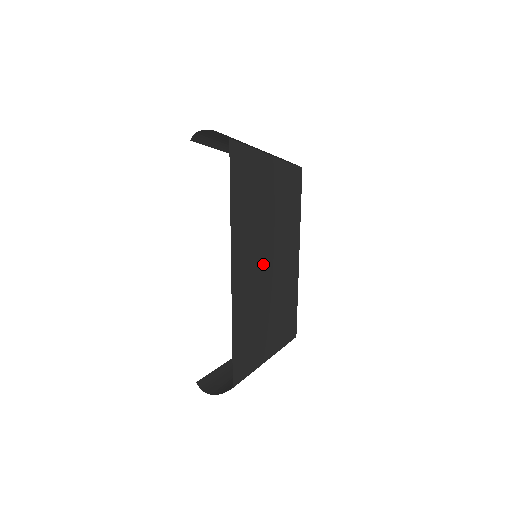
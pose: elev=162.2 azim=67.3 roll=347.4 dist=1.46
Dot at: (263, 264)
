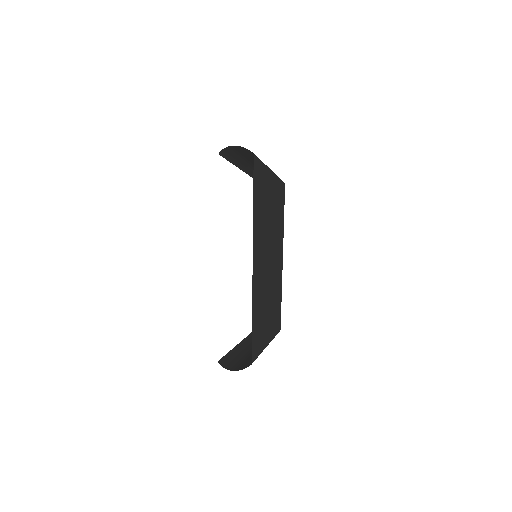
Dot at: (266, 262)
